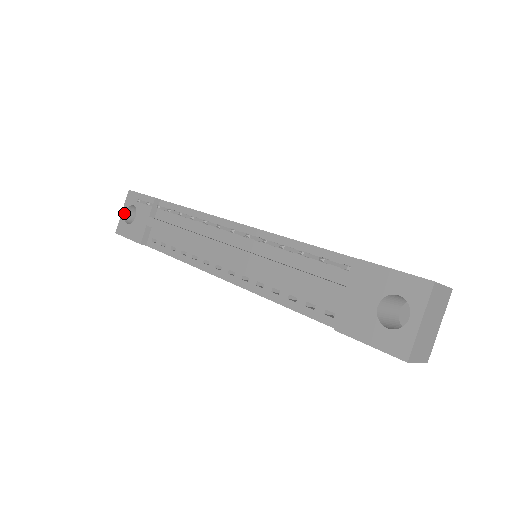
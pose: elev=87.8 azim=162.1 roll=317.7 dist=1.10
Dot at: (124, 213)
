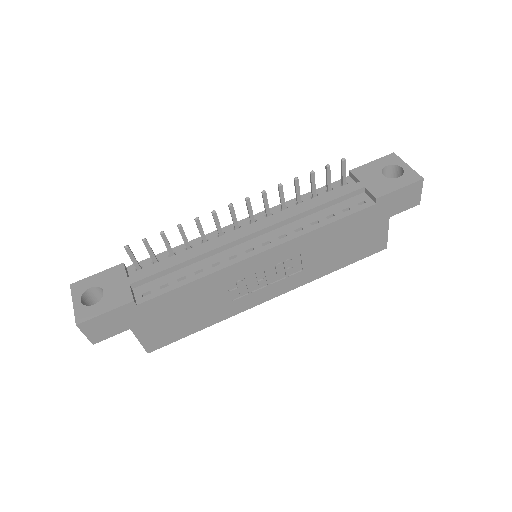
Dot at: (79, 302)
